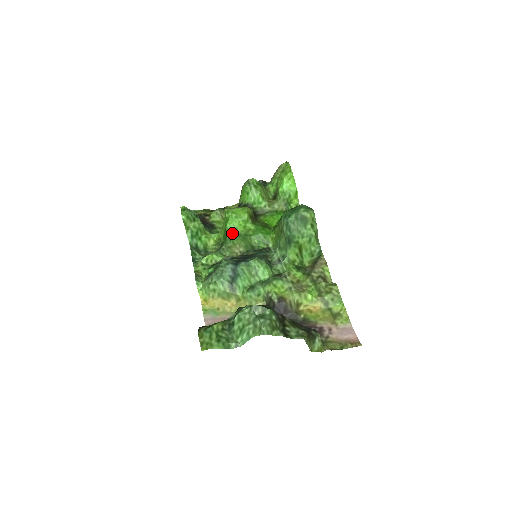
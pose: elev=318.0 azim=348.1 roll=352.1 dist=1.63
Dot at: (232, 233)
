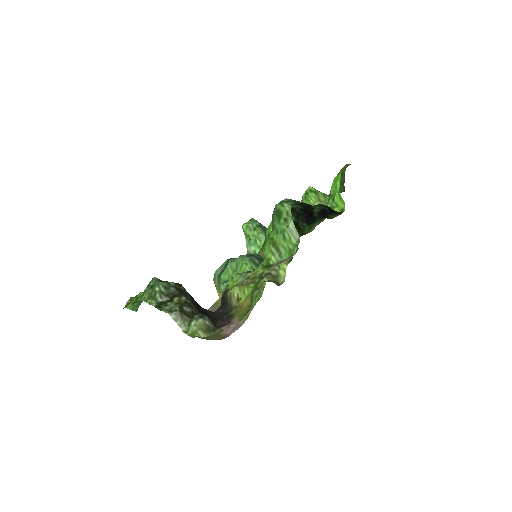
Dot at: (266, 238)
